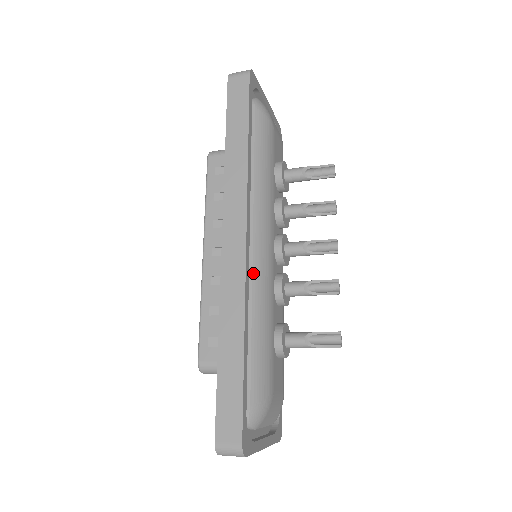
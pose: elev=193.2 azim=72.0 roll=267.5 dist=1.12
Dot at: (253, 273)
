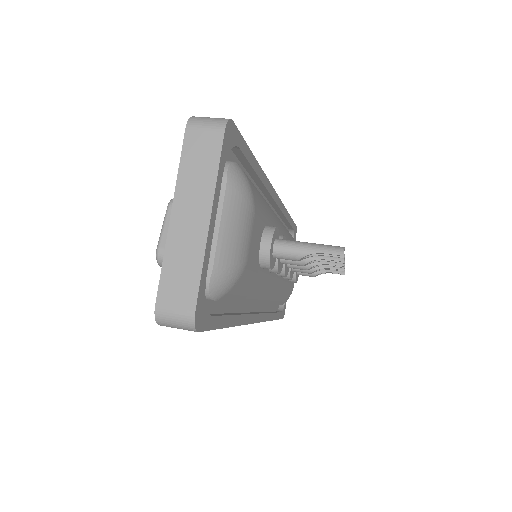
Dot at: (266, 303)
